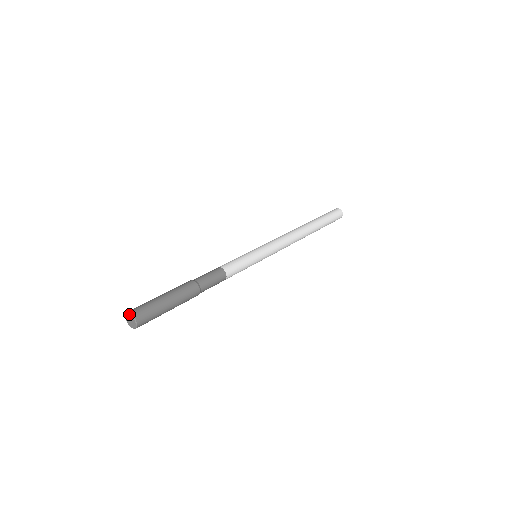
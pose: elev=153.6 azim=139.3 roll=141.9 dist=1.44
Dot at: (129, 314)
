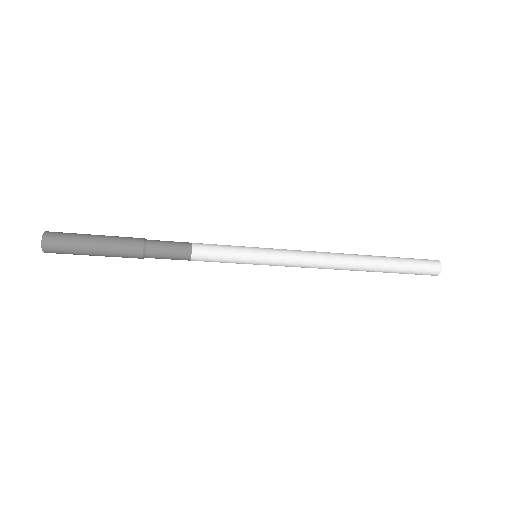
Dot at: occluded
